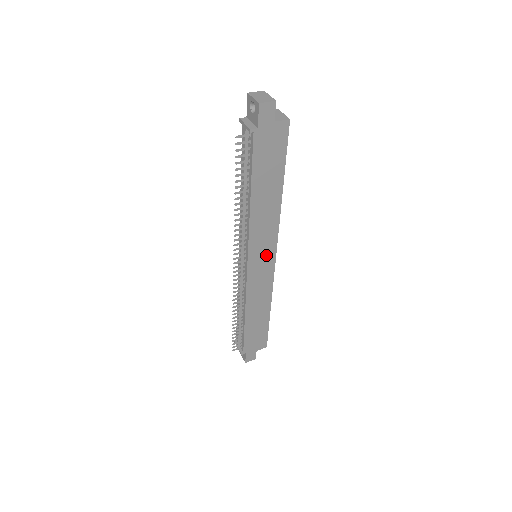
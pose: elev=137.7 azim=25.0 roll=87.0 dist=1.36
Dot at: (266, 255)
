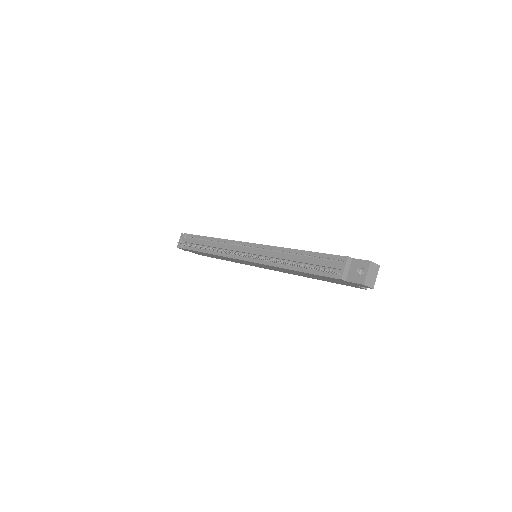
Dot at: (261, 266)
